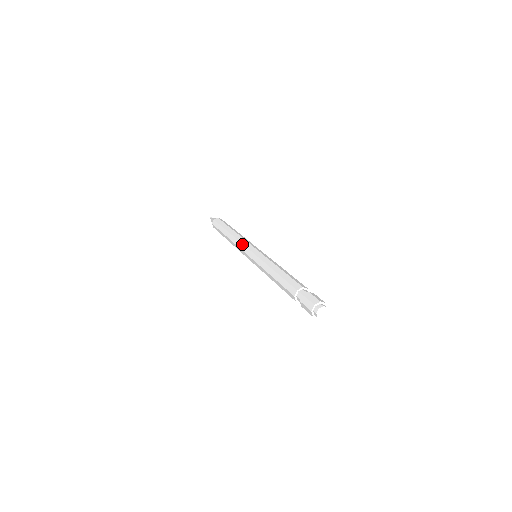
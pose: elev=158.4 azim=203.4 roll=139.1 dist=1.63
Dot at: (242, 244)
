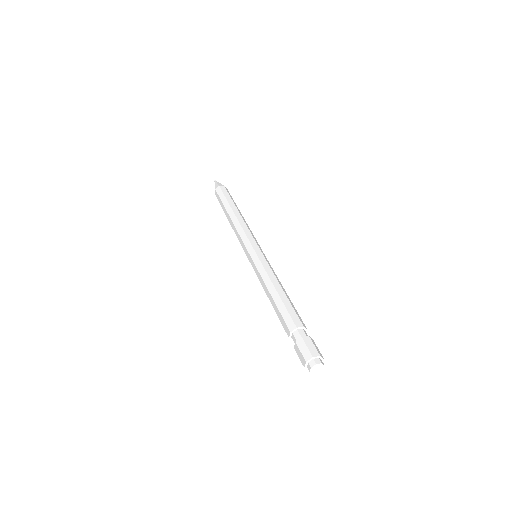
Dot at: (240, 239)
